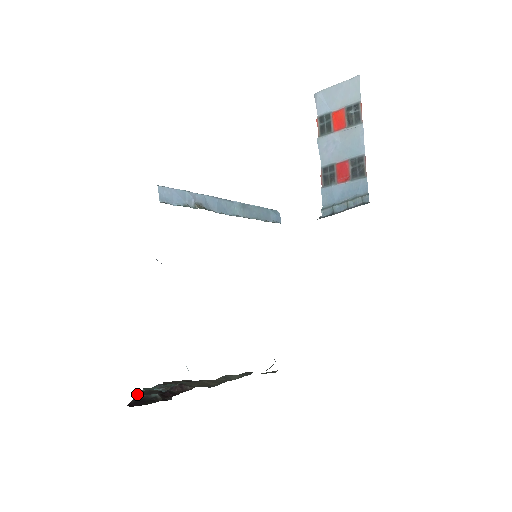
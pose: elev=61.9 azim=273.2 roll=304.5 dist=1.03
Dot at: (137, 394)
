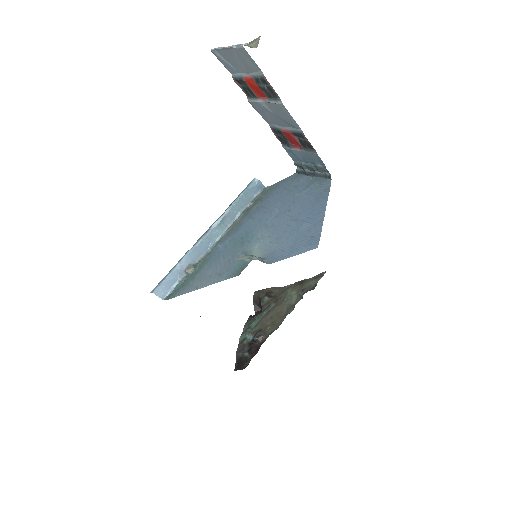
Dot at: (237, 353)
